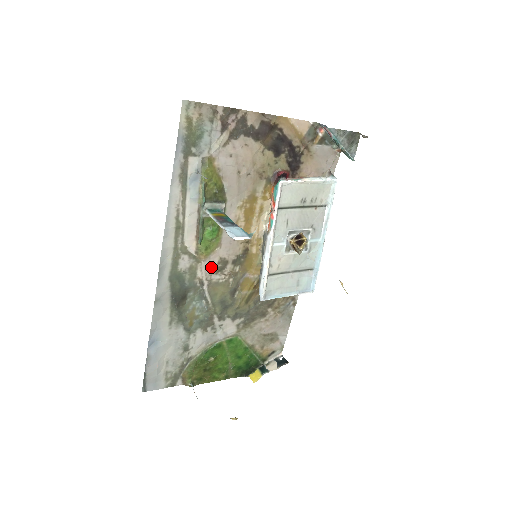
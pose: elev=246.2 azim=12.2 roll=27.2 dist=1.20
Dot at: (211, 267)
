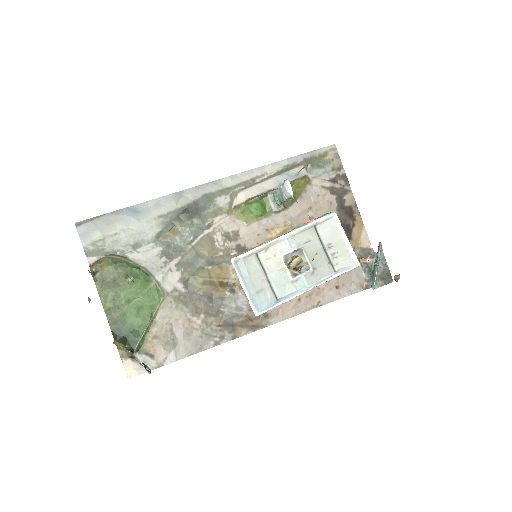
Dot at: (227, 227)
